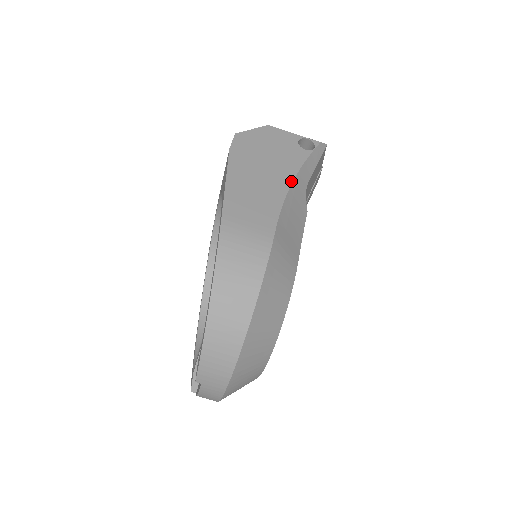
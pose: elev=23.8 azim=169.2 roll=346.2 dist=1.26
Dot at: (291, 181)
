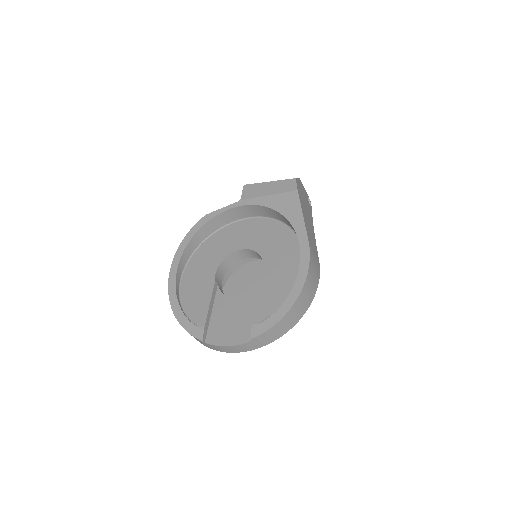
Dot at: occluded
